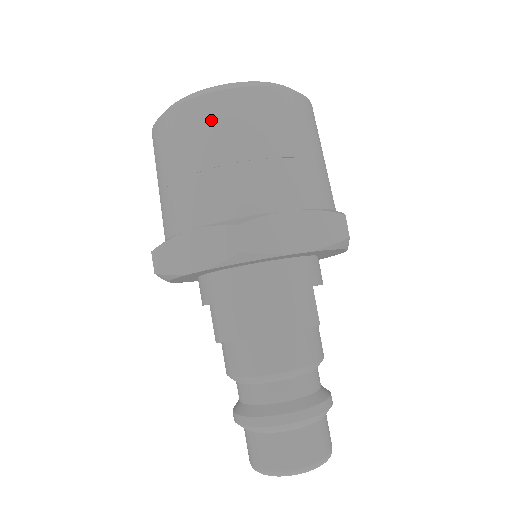
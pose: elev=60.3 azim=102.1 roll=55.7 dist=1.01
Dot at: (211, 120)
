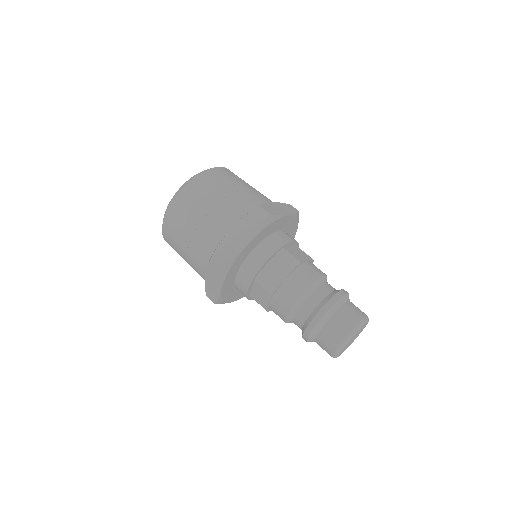
Dot at: (175, 223)
